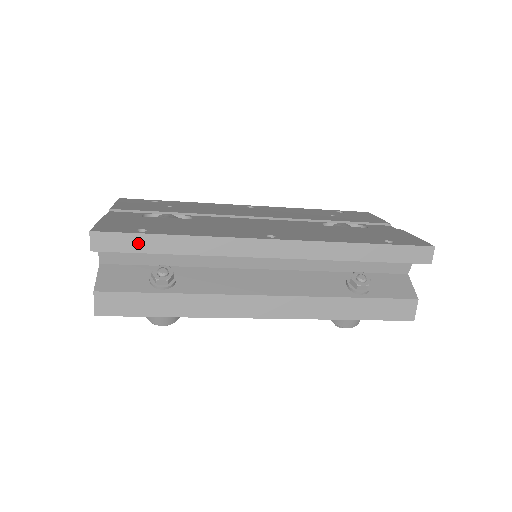
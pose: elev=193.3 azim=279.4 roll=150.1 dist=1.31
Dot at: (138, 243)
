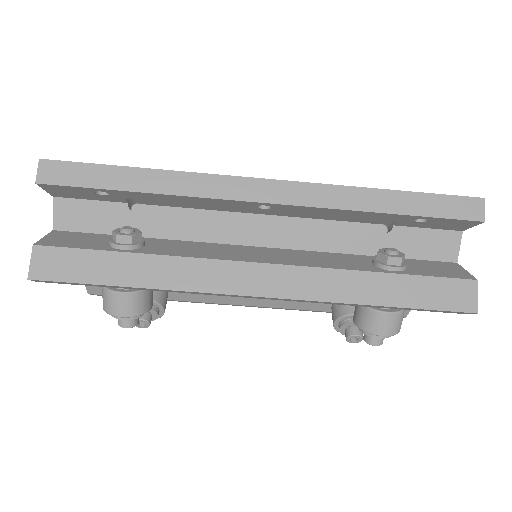
Dot at: (96, 176)
